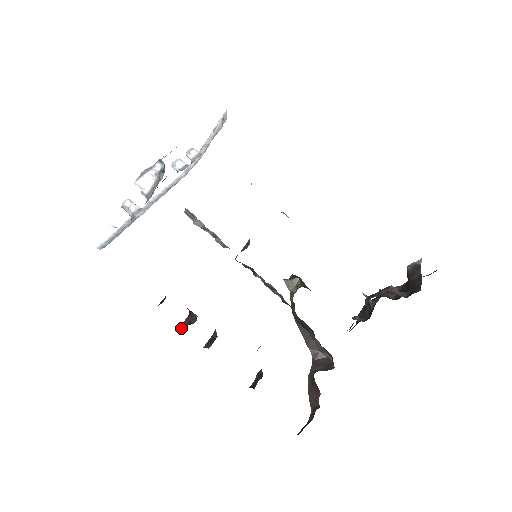
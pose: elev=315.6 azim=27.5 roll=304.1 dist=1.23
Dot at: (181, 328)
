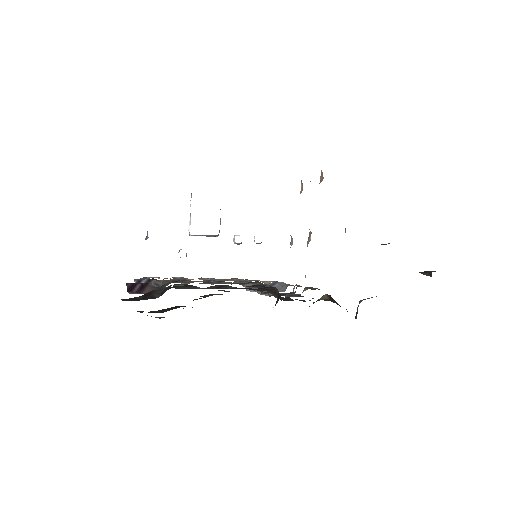
Dot at: occluded
